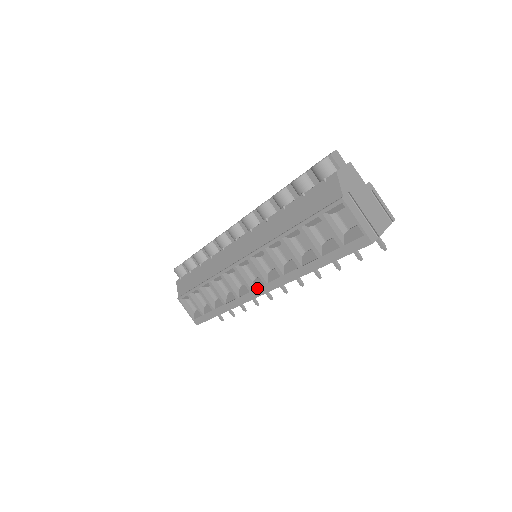
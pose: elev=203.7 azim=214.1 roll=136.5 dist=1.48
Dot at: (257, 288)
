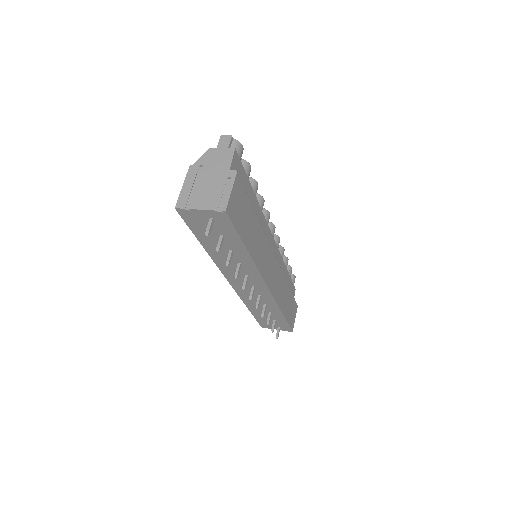
Dot at: occluded
